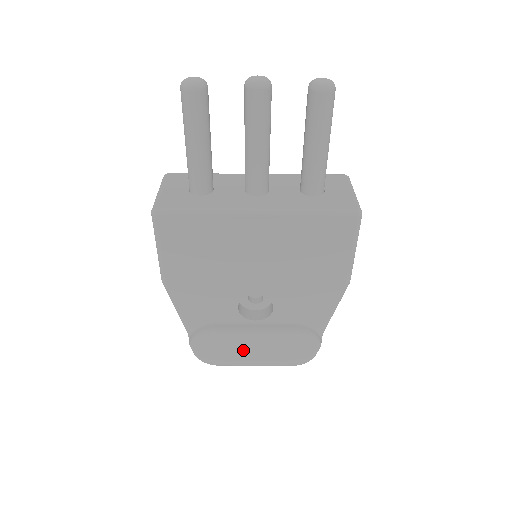
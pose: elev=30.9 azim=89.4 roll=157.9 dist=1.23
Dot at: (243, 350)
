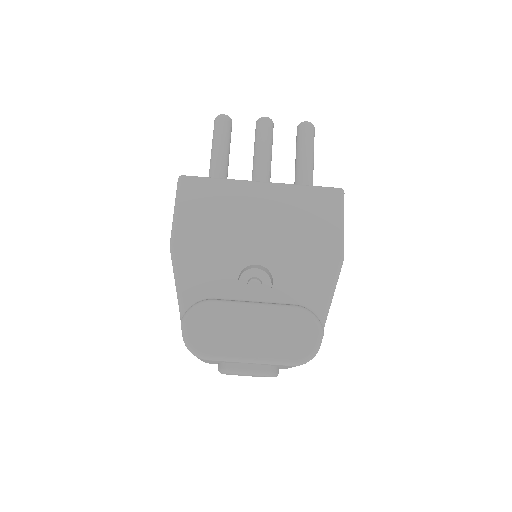
Dot at: (239, 331)
